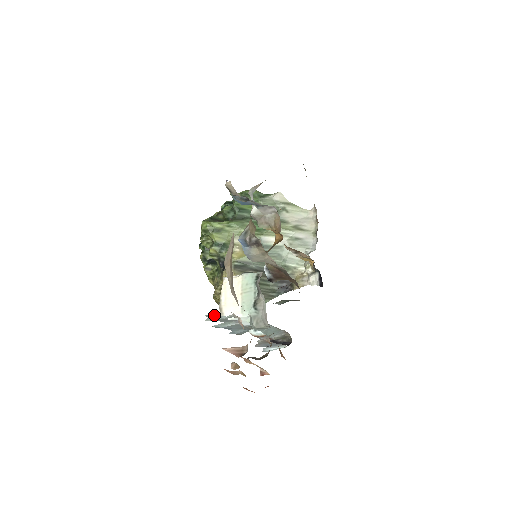
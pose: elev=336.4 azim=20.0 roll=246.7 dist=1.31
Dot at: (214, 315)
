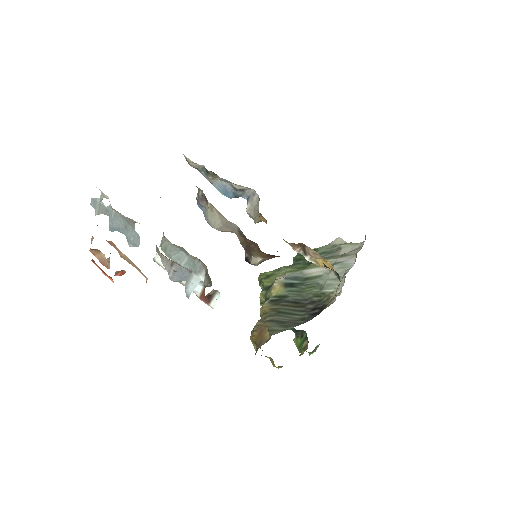
Dot at: (94, 201)
